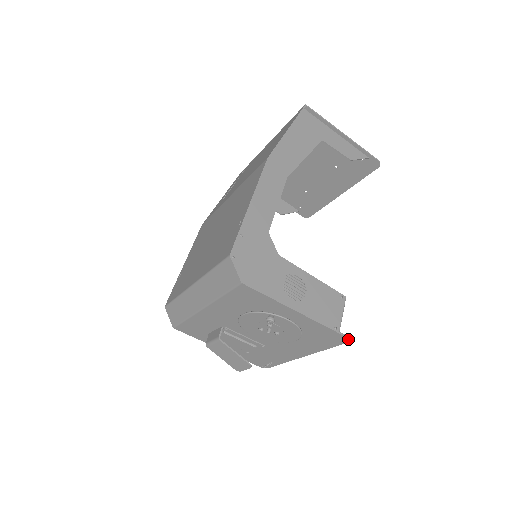
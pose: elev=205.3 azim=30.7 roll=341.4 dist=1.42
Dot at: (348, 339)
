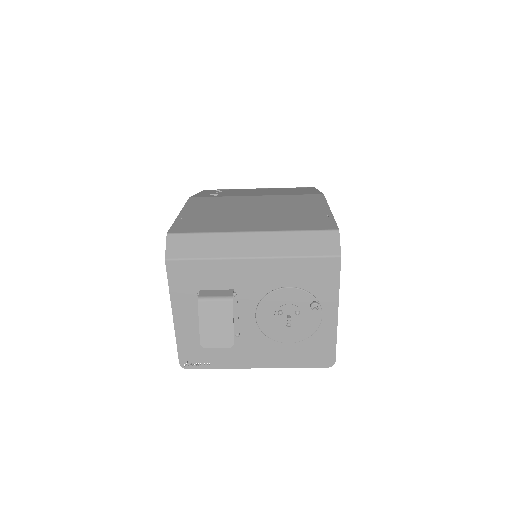
Dot at: (333, 364)
